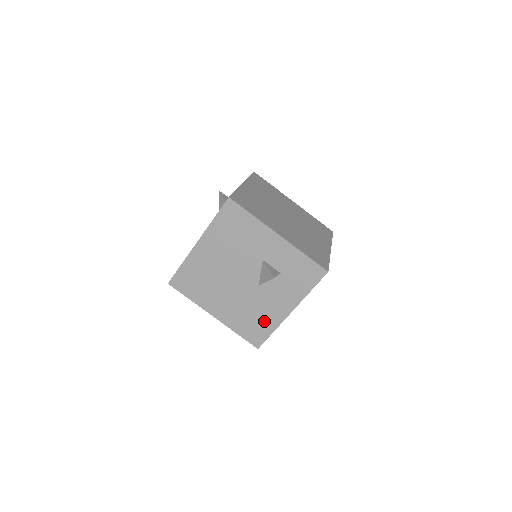
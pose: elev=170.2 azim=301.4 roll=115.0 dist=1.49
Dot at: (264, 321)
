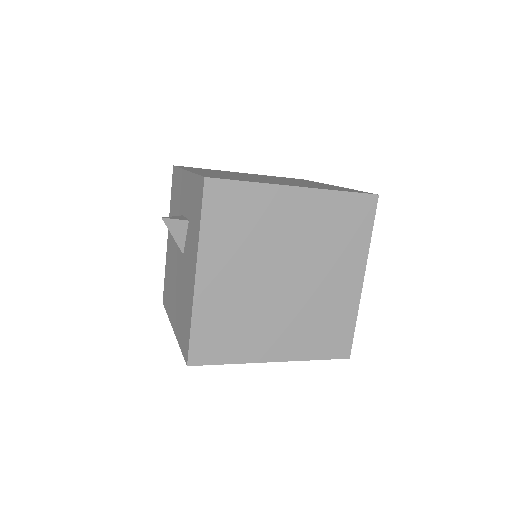
Dot at: (187, 309)
